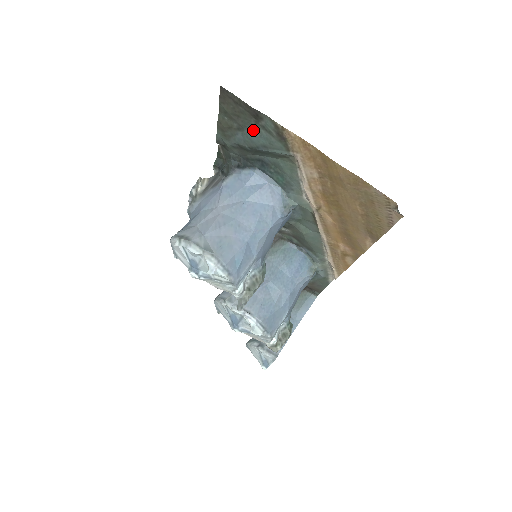
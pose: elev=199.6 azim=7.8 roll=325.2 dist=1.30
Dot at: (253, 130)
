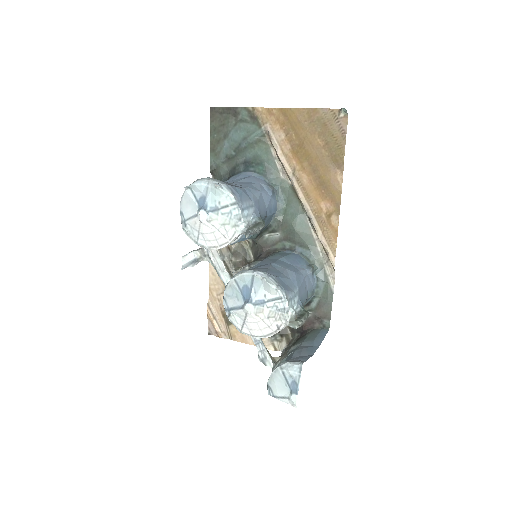
Dot at: (235, 129)
